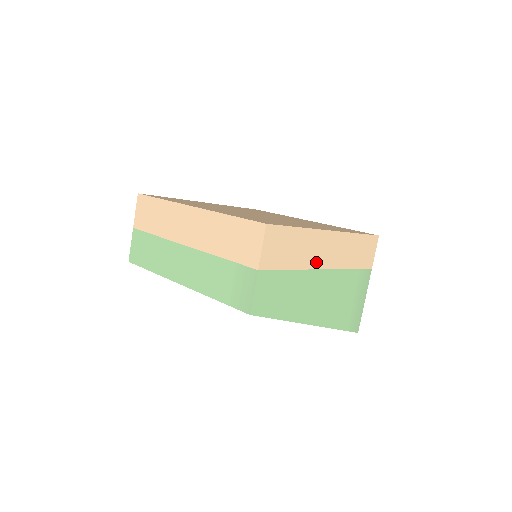
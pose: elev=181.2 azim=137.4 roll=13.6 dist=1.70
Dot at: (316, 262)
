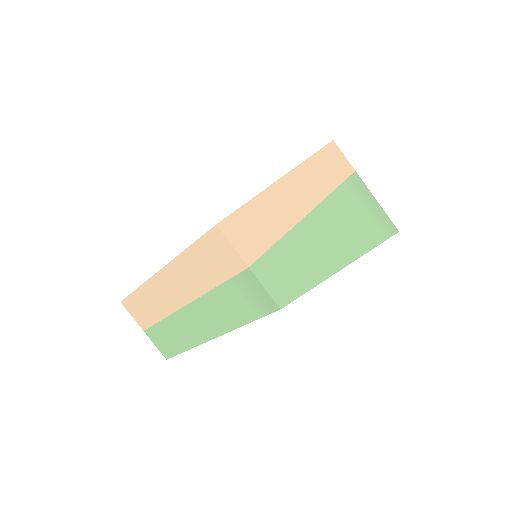
Dot at: (297, 212)
